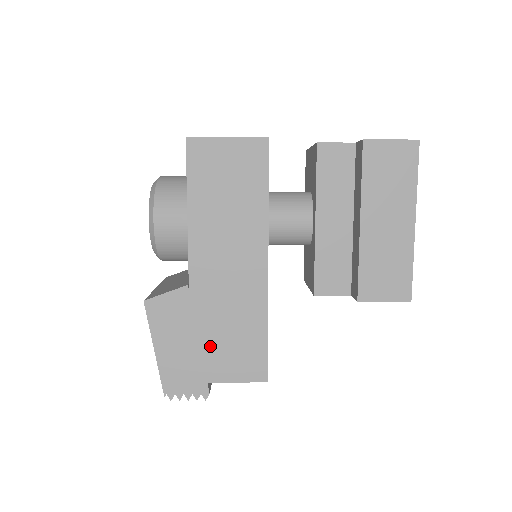
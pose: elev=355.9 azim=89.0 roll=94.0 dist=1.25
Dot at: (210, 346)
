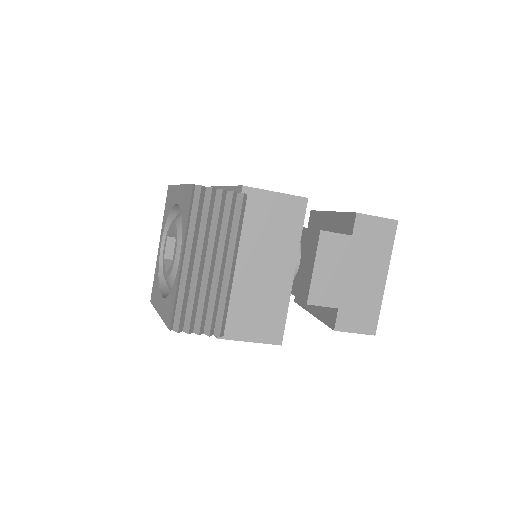
Dot at: occluded
